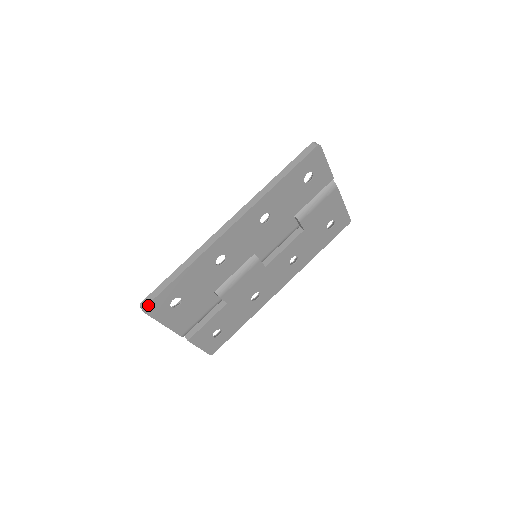
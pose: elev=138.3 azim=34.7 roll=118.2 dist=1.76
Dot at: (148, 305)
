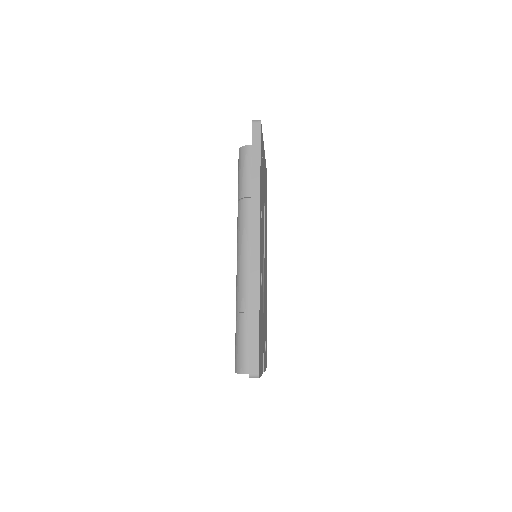
Dot at: (259, 369)
